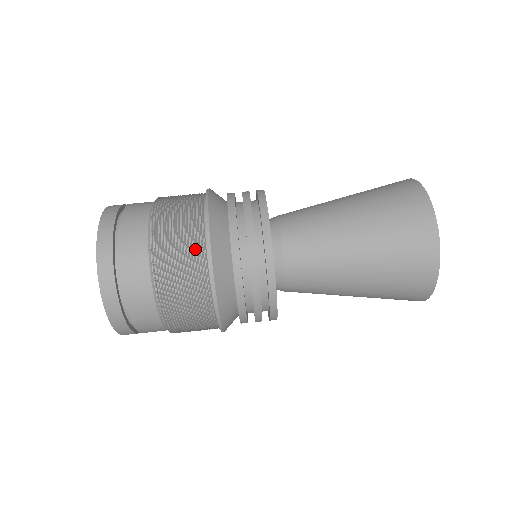
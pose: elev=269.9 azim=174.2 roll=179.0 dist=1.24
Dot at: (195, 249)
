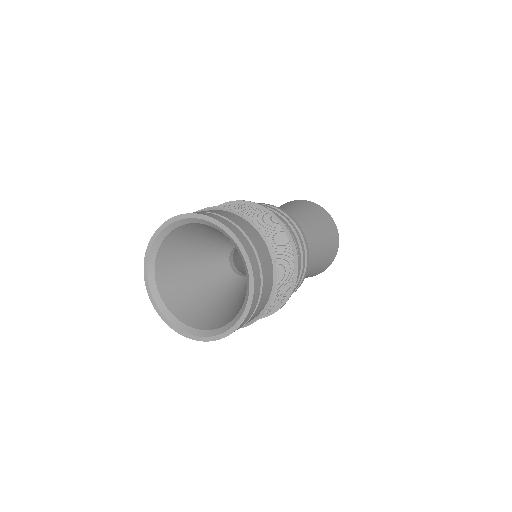
Dot at: (264, 215)
